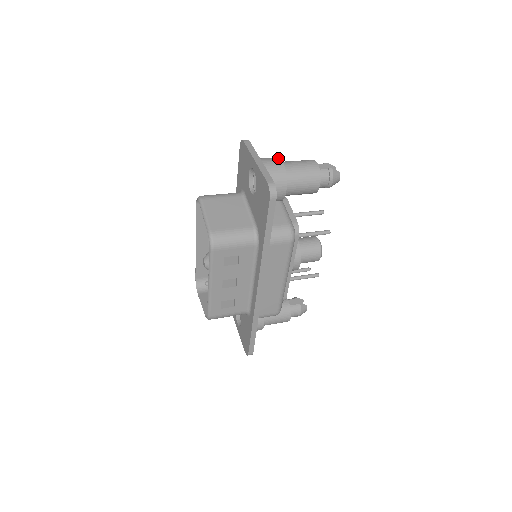
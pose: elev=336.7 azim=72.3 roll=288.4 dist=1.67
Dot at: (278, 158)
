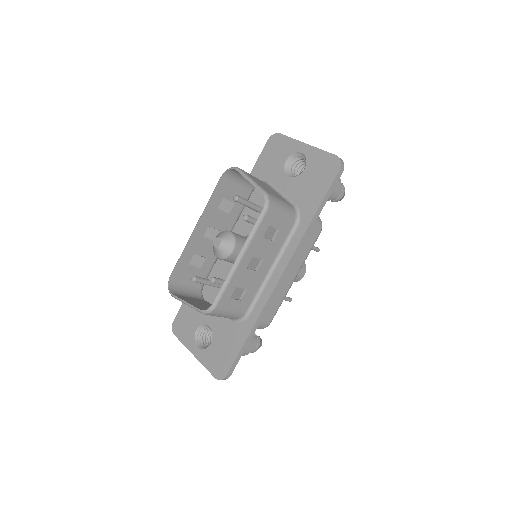
Dot at: occluded
